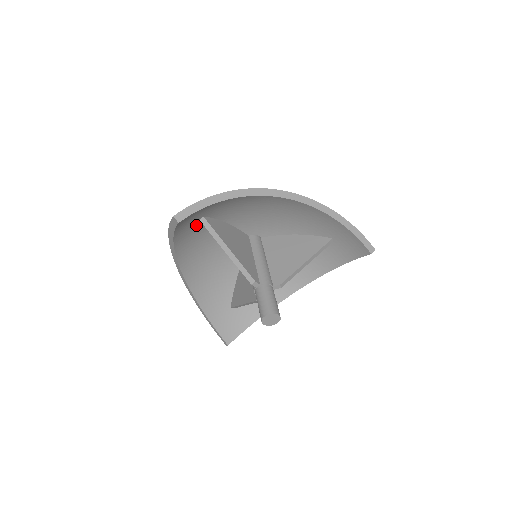
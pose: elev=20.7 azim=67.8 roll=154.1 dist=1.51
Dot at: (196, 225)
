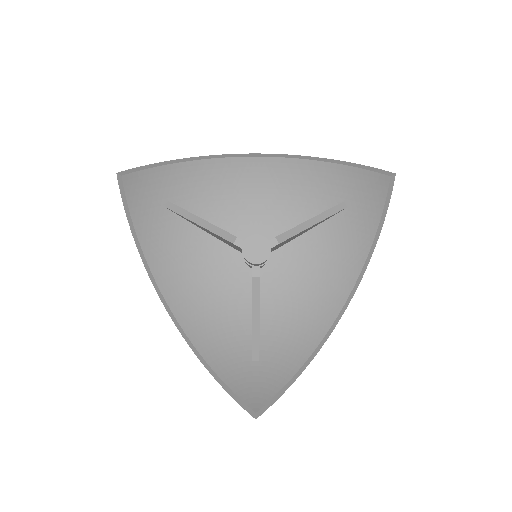
Dot at: (165, 219)
